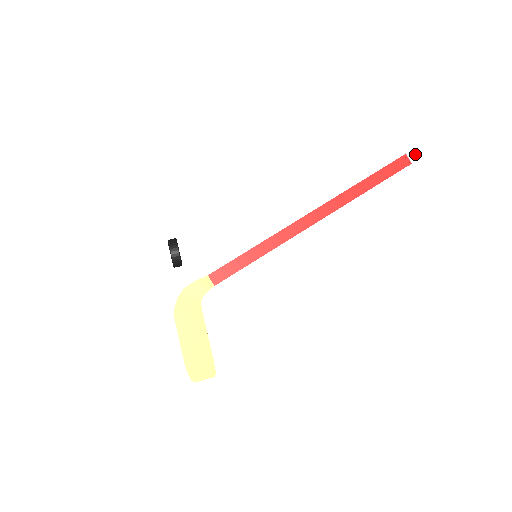
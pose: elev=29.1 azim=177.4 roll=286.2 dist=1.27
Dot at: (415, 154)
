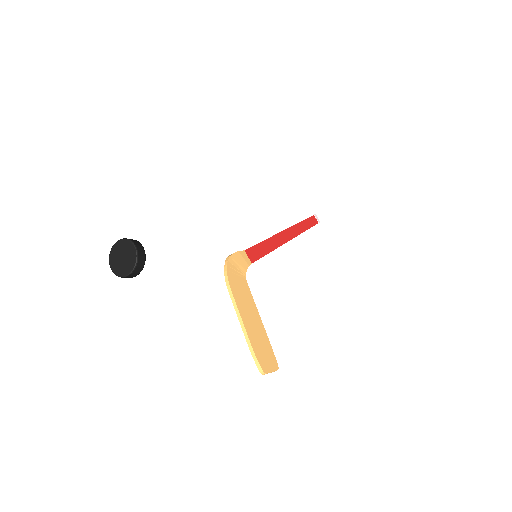
Dot at: occluded
